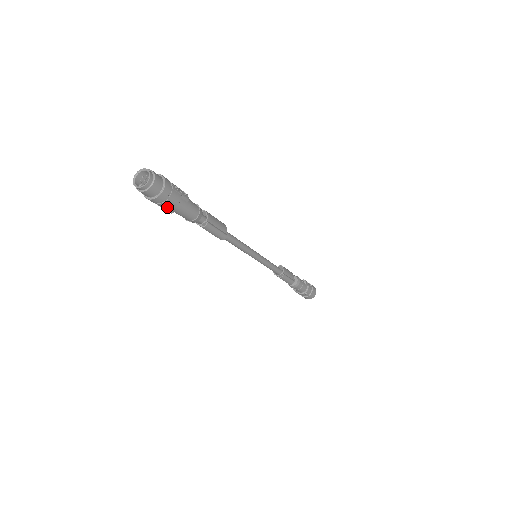
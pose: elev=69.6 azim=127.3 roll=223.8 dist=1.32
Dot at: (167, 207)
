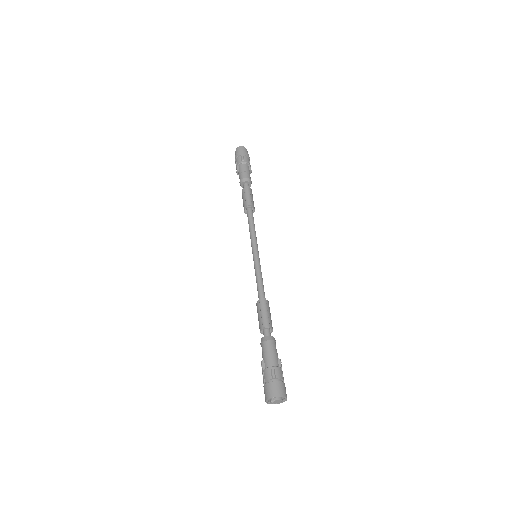
Dot at: (240, 161)
